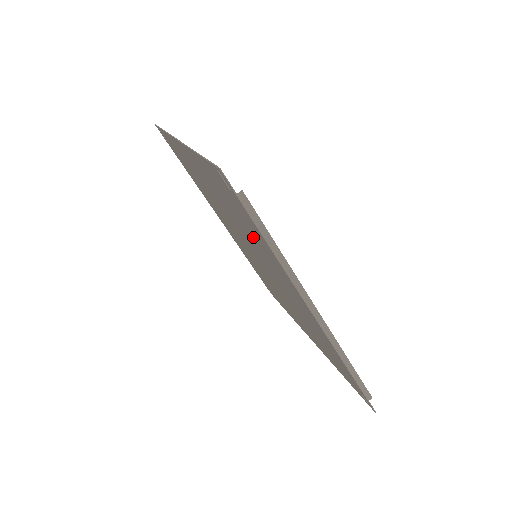
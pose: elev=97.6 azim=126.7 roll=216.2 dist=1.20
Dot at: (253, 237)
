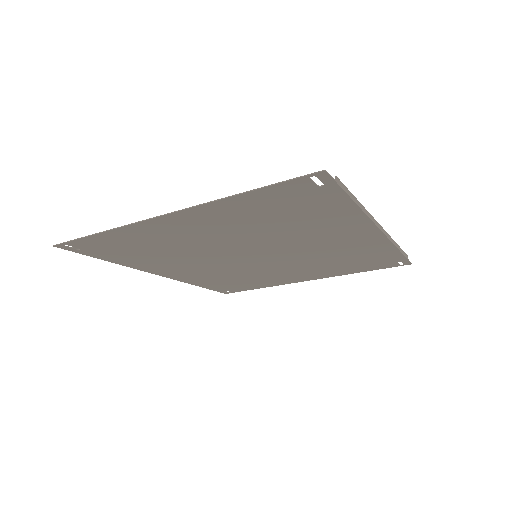
Dot at: (302, 224)
